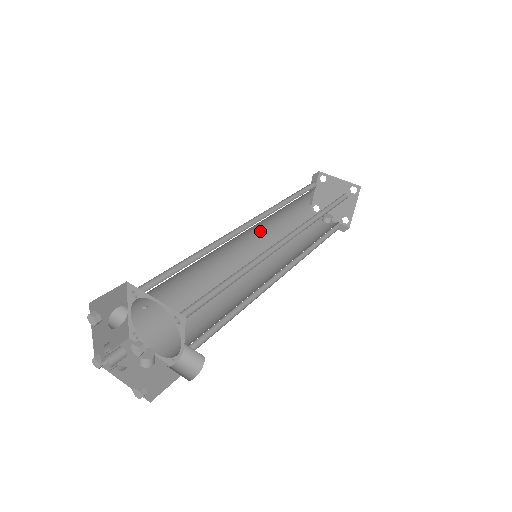
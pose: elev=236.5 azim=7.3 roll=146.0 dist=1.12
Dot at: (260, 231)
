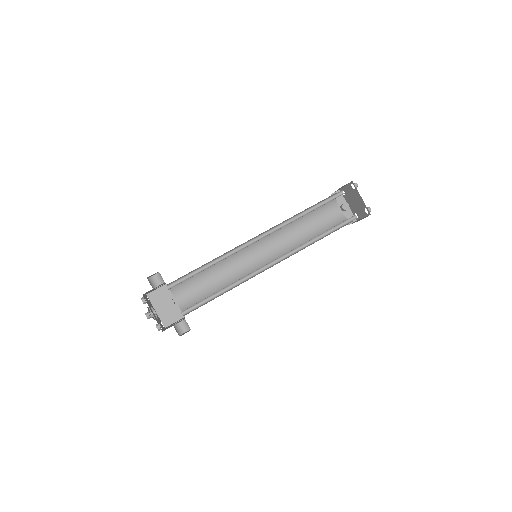
Dot at: (274, 226)
